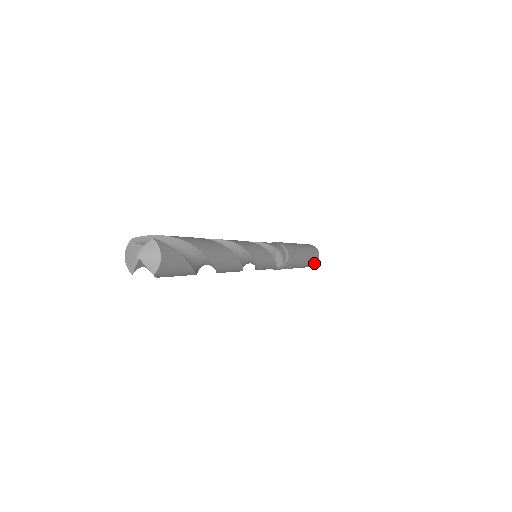
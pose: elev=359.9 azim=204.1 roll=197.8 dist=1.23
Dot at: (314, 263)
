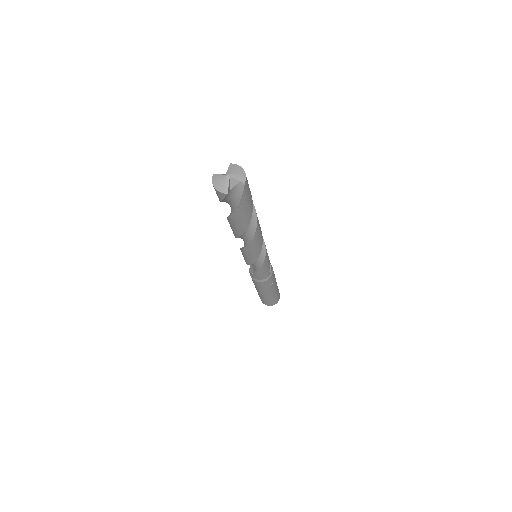
Dot at: (279, 296)
